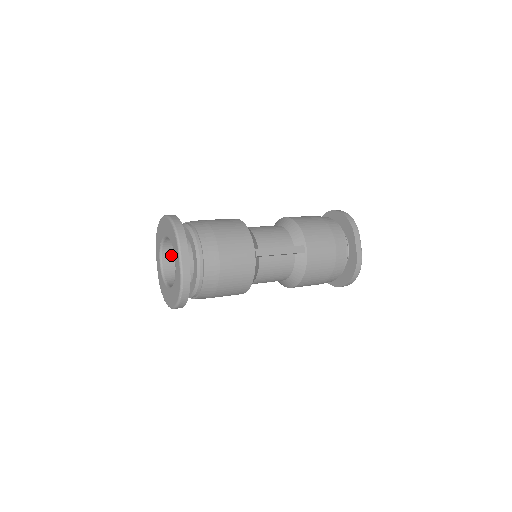
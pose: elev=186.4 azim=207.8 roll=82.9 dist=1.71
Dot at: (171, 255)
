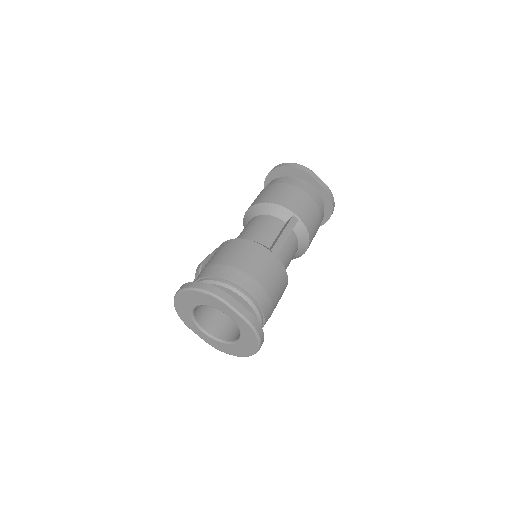
Dot at: (204, 317)
